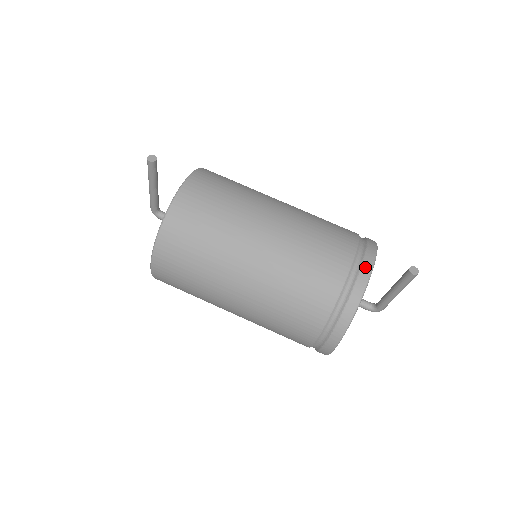
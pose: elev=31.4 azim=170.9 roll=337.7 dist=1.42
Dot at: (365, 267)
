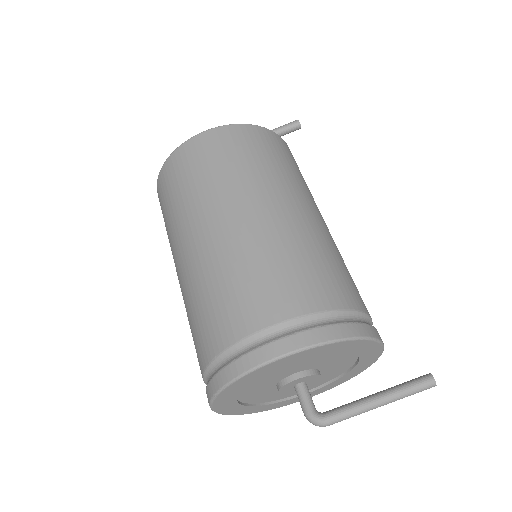
Dot at: occluded
